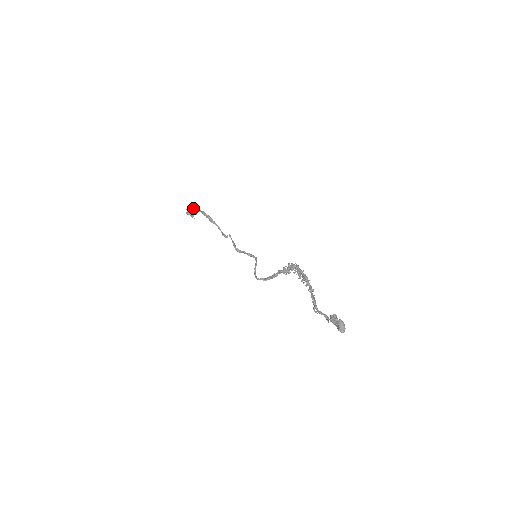
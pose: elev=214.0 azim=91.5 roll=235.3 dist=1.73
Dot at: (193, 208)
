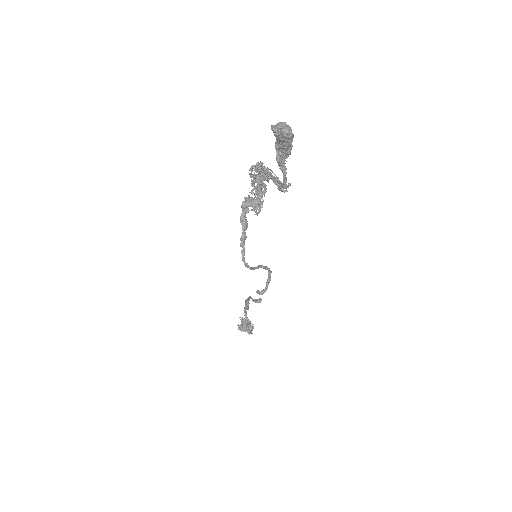
Dot at: (245, 320)
